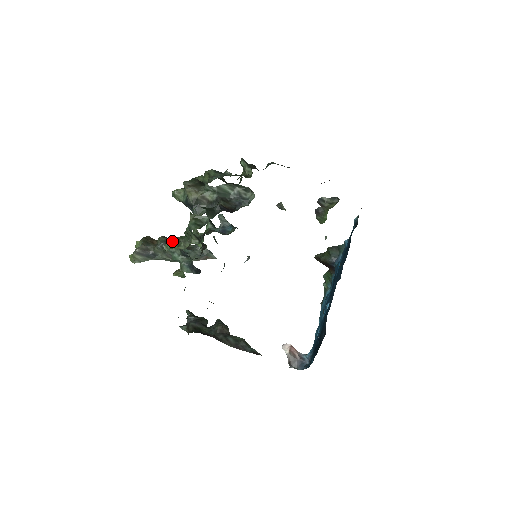
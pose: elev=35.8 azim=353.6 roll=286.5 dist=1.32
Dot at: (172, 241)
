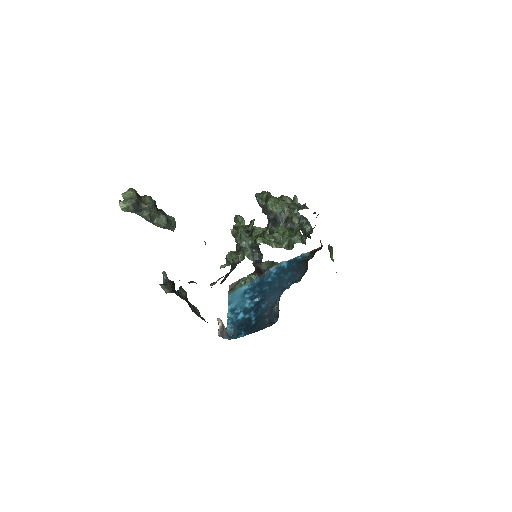
Dot at: (262, 237)
